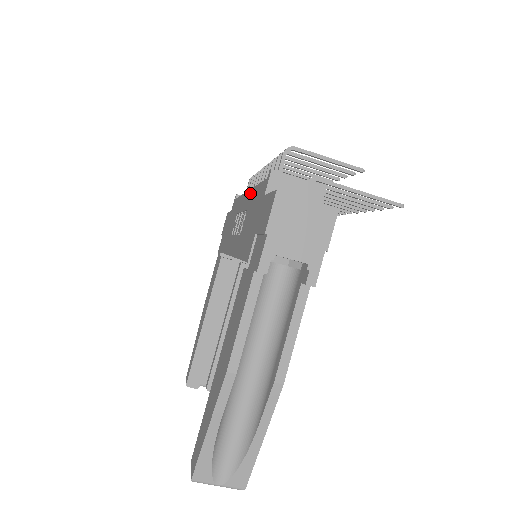
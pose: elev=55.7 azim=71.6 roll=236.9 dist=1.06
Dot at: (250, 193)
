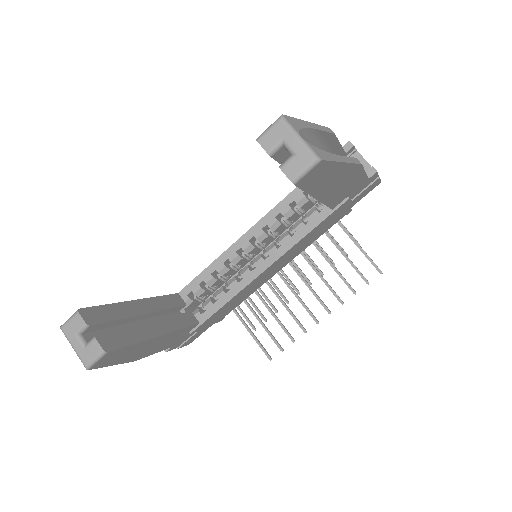
Dot at: occluded
